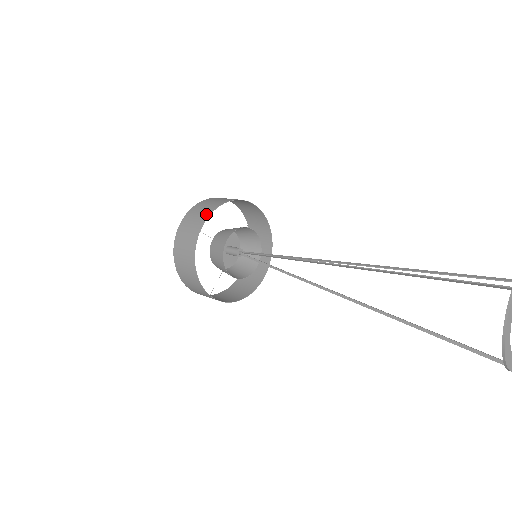
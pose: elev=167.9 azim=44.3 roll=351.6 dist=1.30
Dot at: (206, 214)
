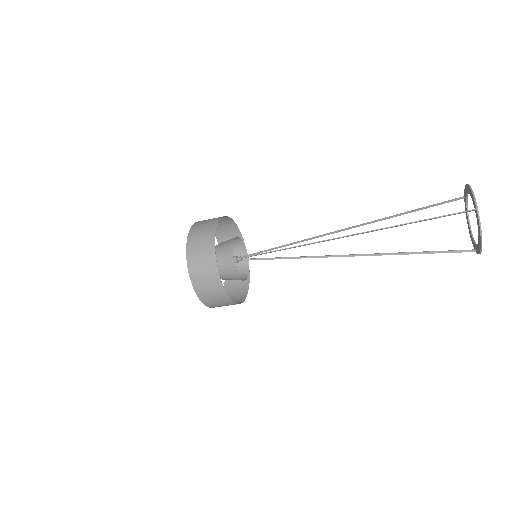
Dot at: (210, 242)
